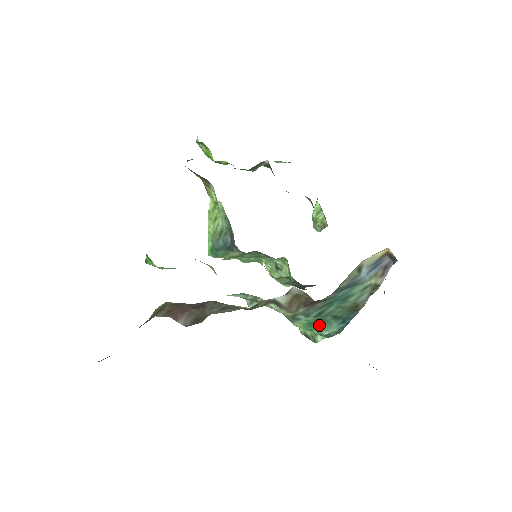
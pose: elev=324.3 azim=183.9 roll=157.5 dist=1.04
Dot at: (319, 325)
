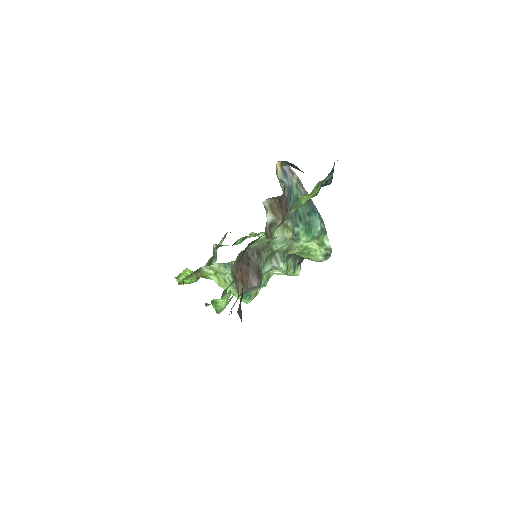
Dot at: (311, 229)
